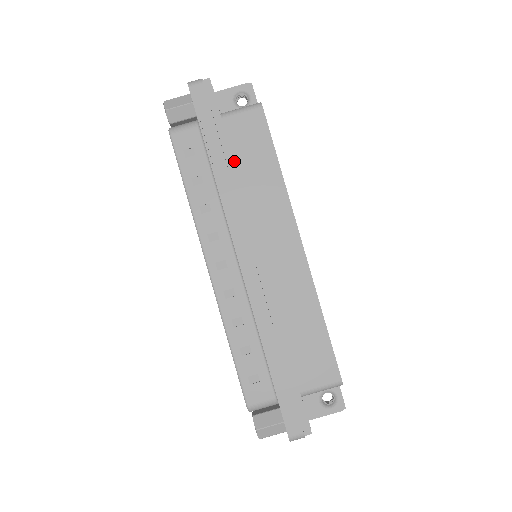
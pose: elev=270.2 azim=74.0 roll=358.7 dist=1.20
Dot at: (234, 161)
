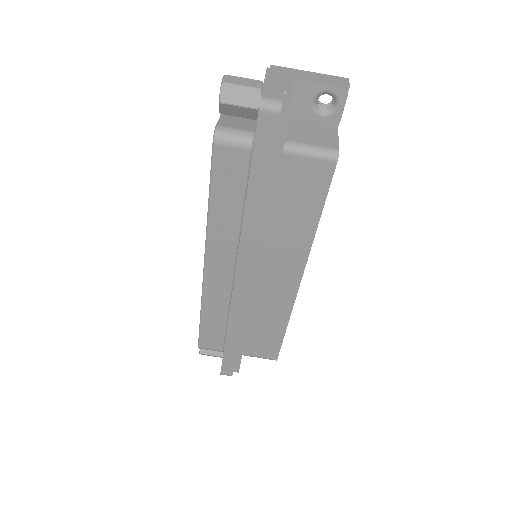
Dot at: (274, 199)
